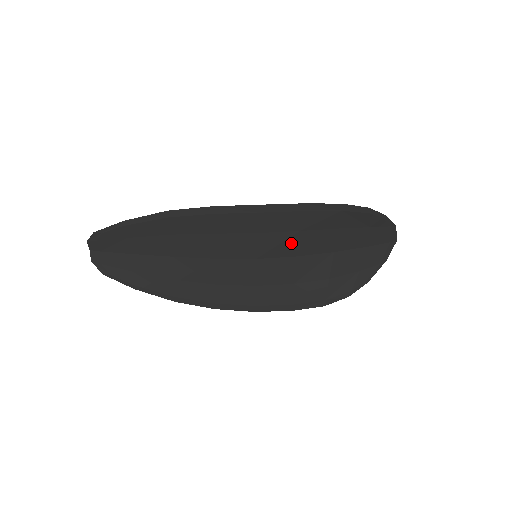
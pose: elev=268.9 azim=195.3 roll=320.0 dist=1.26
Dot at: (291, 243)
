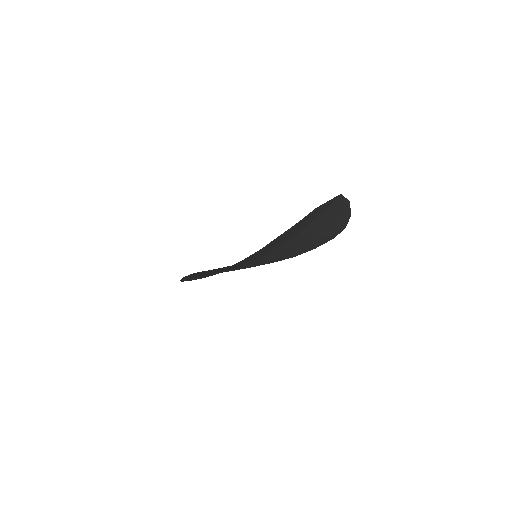
Dot at: (262, 254)
